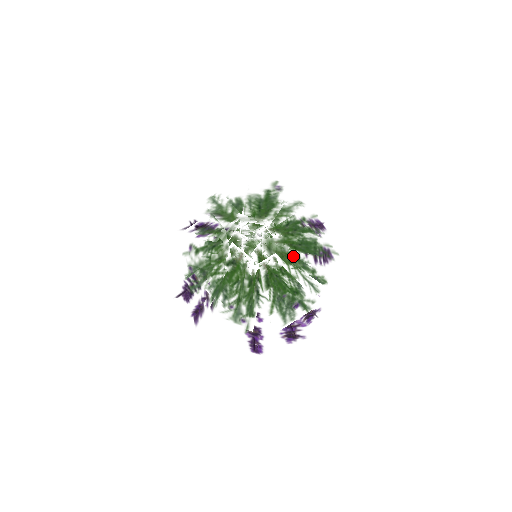
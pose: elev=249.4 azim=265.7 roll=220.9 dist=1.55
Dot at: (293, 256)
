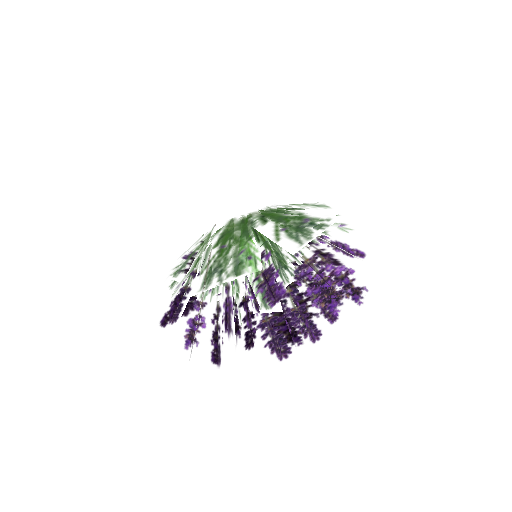
Dot at: occluded
